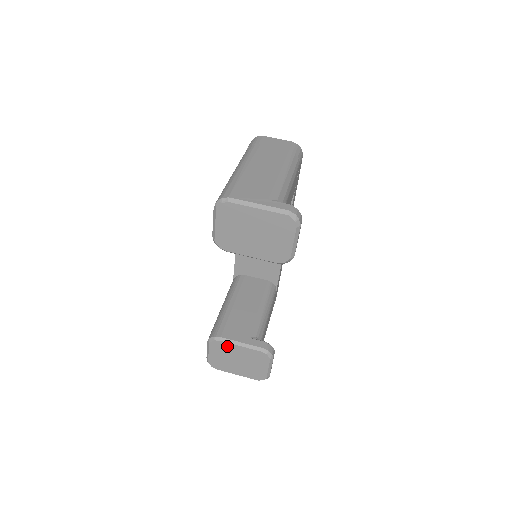
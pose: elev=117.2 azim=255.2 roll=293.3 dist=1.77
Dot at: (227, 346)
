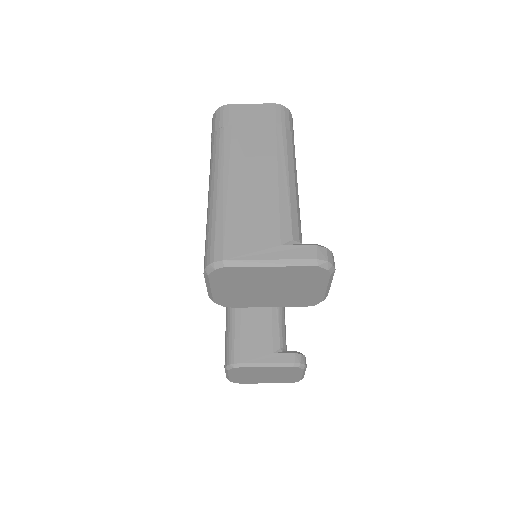
Dot at: (250, 369)
